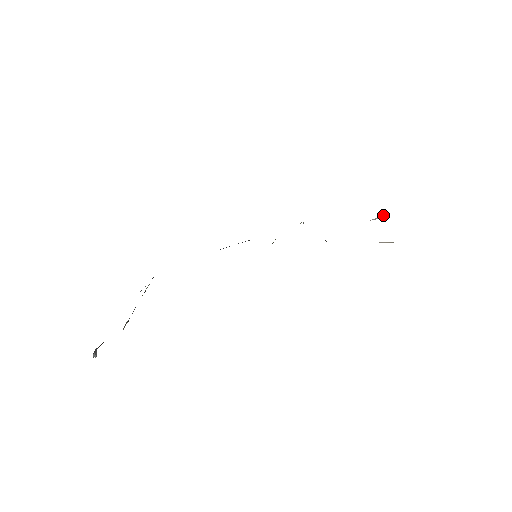
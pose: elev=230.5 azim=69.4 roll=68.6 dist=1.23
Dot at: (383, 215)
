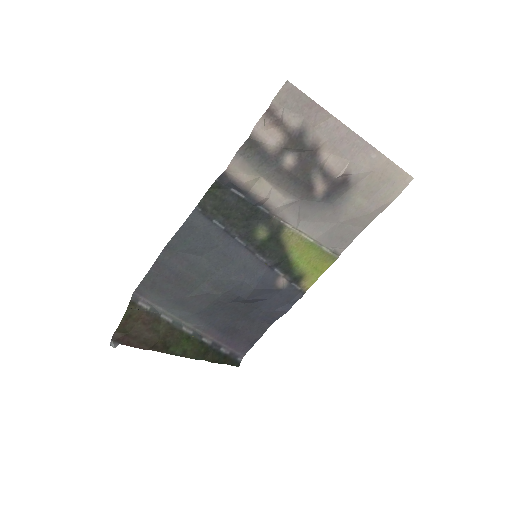
Dot at: (346, 166)
